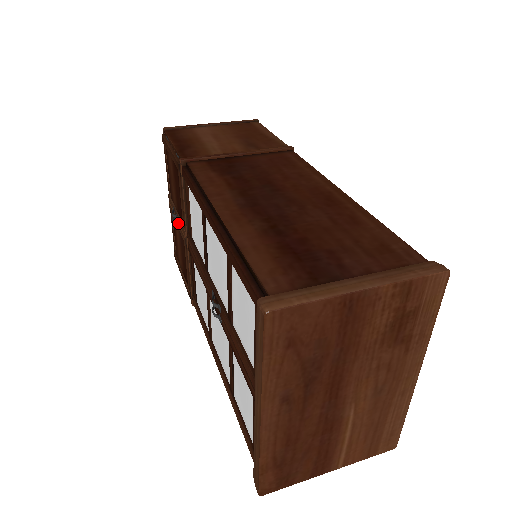
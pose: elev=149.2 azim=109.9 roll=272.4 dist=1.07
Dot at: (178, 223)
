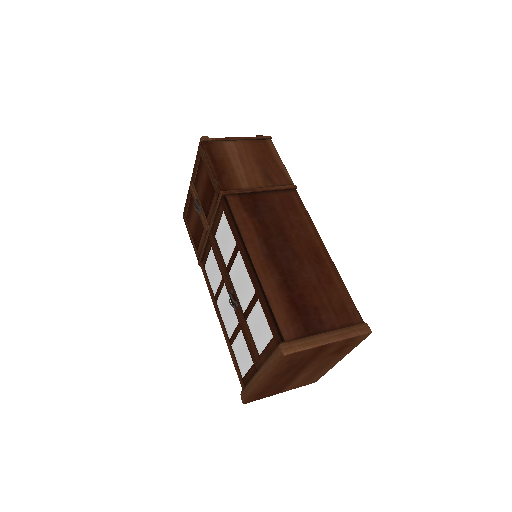
Dot at: (200, 212)
